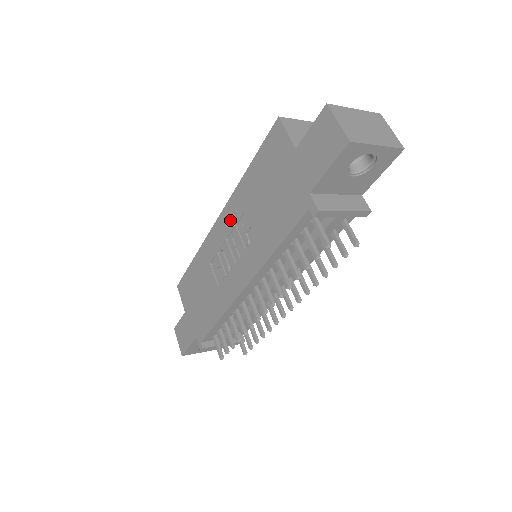
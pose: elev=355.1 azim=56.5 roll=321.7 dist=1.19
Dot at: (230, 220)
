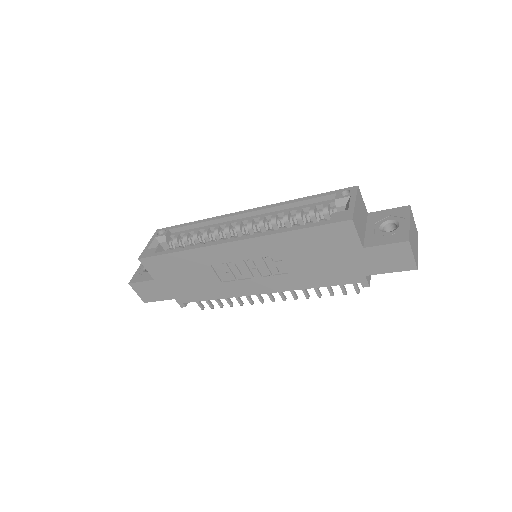
Dot at: (254, 251)
